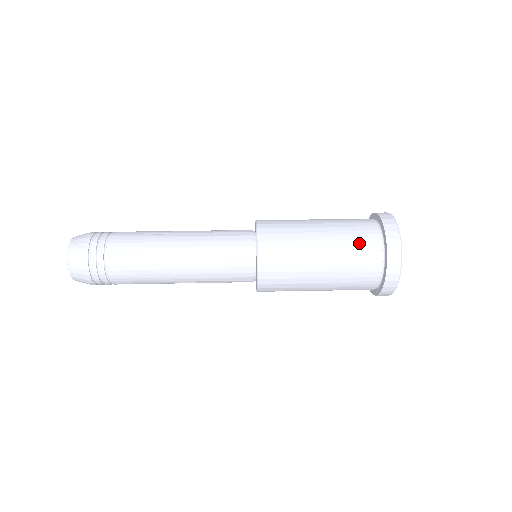
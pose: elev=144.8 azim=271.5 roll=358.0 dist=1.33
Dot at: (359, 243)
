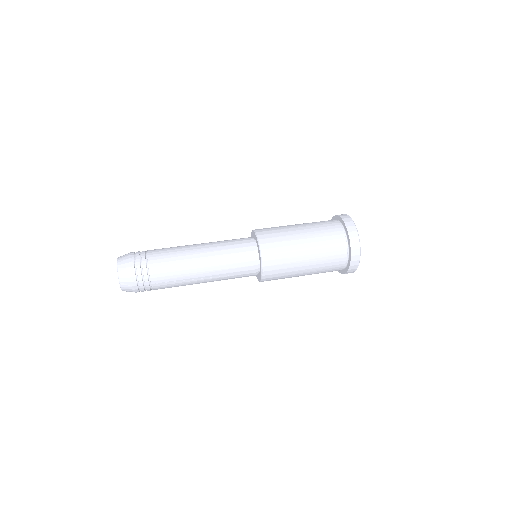
Dot at: (327, 228)
